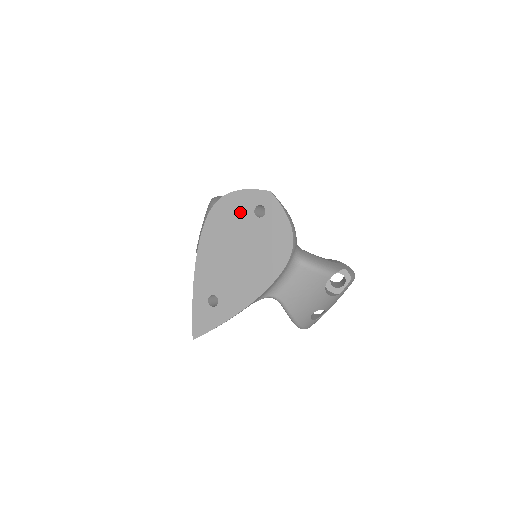
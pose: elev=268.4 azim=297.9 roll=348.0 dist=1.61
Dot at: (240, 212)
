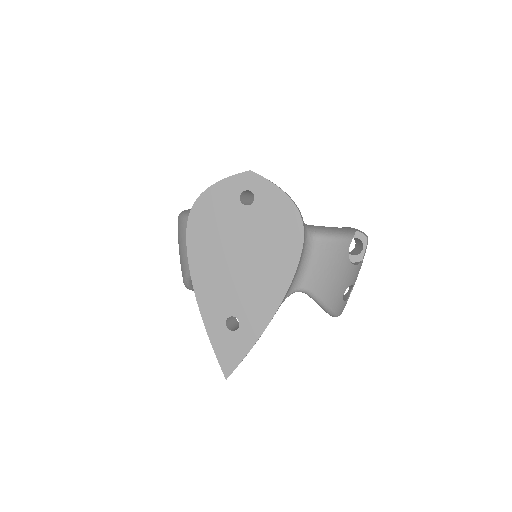
Dot at: (224, 209)
